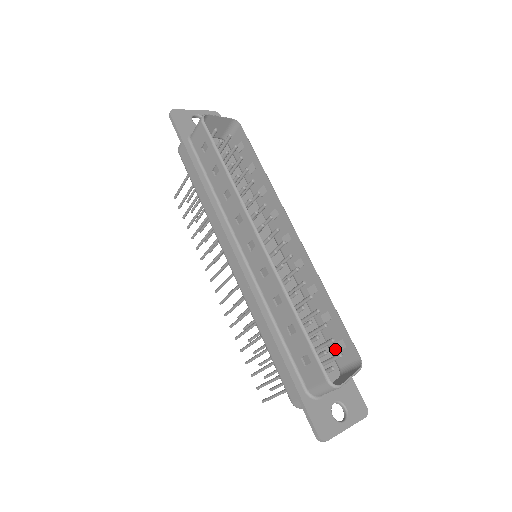
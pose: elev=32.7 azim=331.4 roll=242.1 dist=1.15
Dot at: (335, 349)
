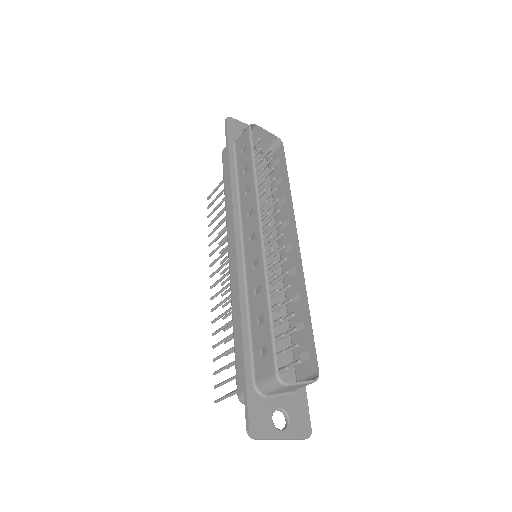
Dot at: occluded
